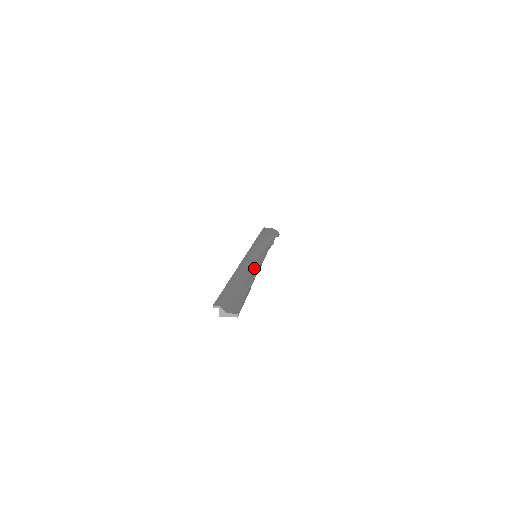
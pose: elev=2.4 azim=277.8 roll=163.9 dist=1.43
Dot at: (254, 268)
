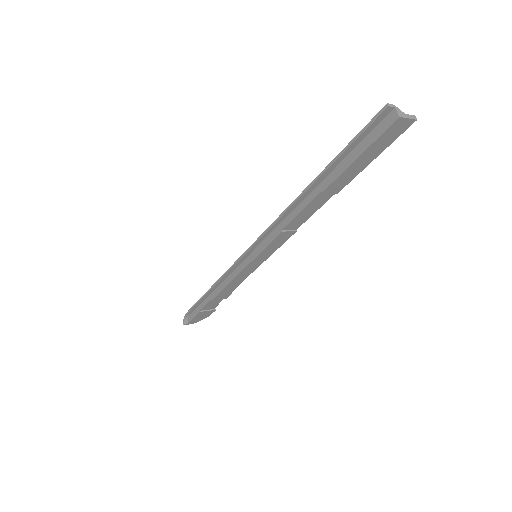
Dot at: (290, 228)
